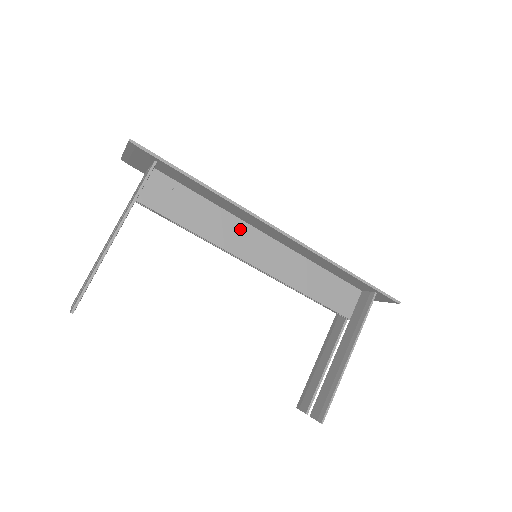
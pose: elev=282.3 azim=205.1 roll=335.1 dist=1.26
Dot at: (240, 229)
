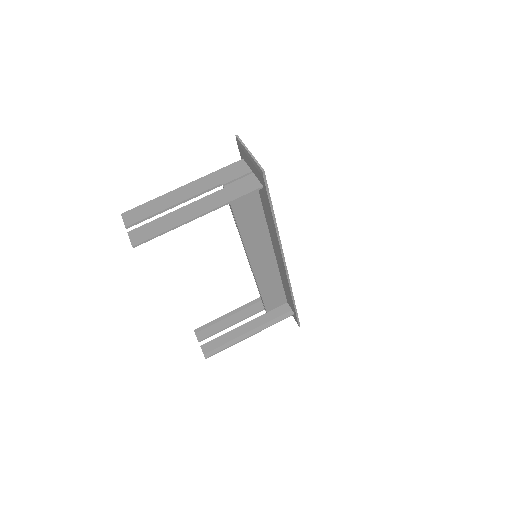
Dot at: (264, 239)
